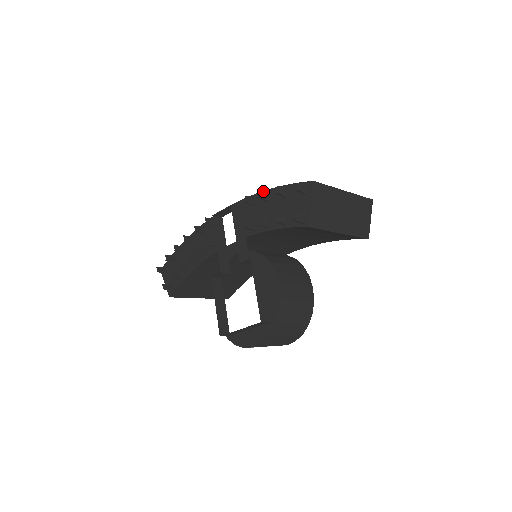
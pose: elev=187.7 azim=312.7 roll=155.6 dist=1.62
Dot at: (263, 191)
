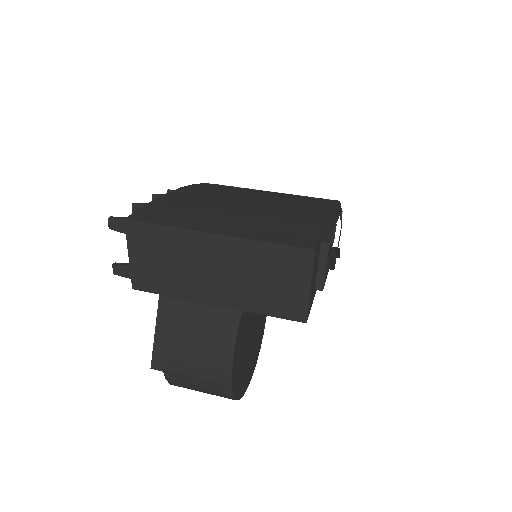
Dot at: (161, 194)
